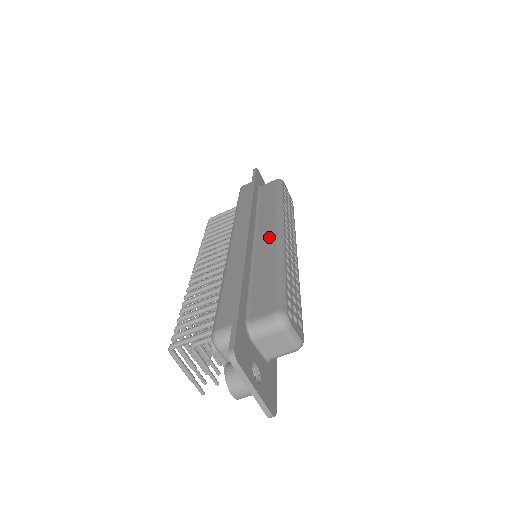
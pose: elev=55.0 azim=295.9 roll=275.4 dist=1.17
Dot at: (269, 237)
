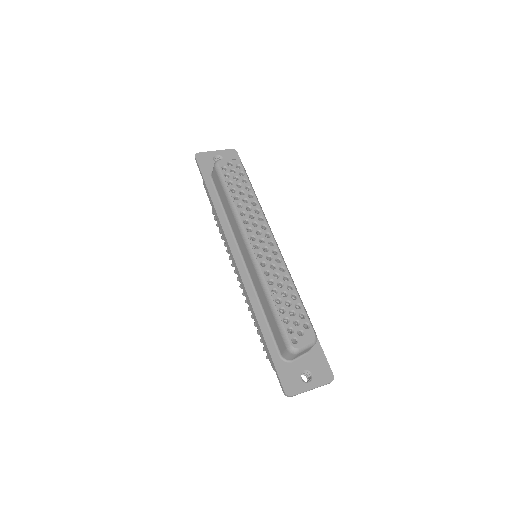
Dot at: (249, 261)
